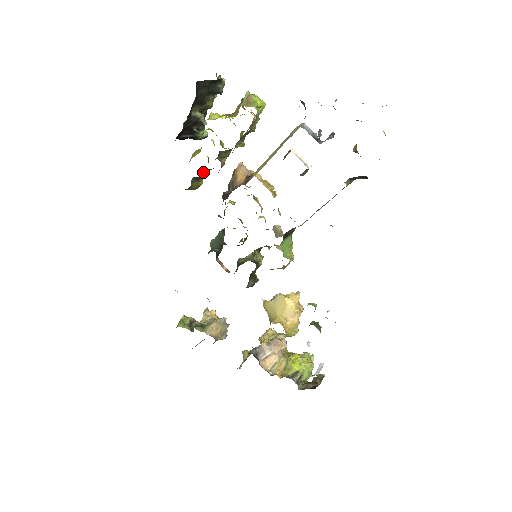
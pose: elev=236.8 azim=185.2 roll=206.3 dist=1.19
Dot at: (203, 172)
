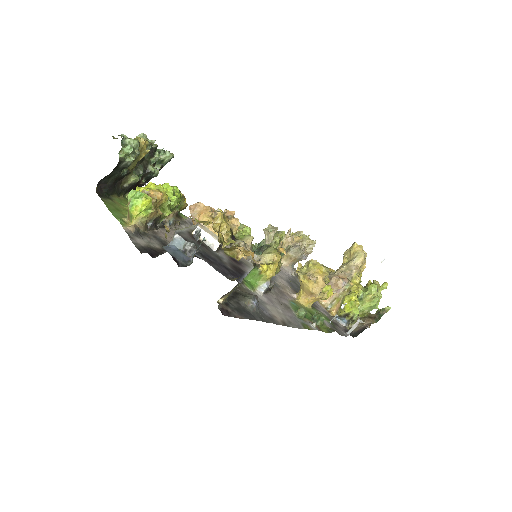
Dot at: occluded
